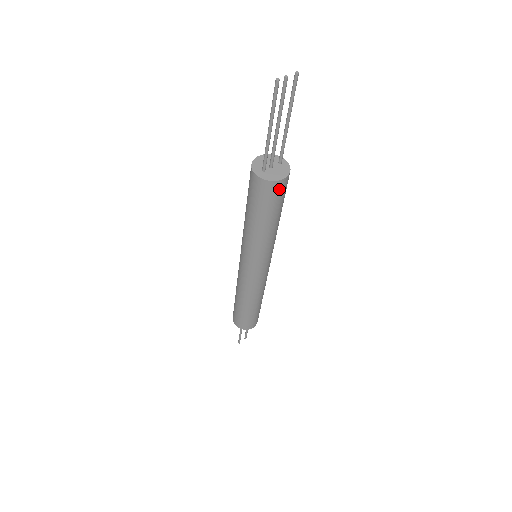
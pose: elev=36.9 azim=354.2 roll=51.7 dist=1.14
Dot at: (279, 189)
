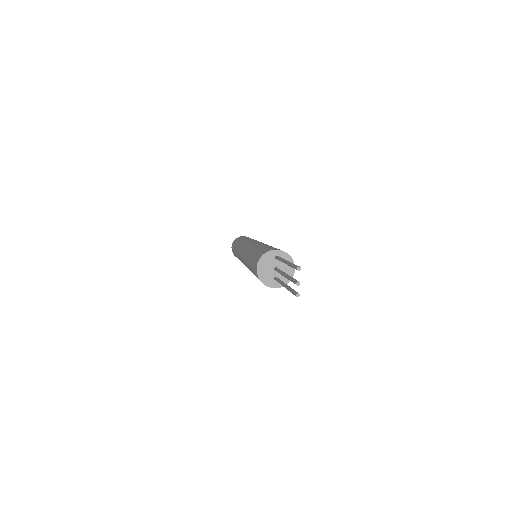
Dot at: occluded
